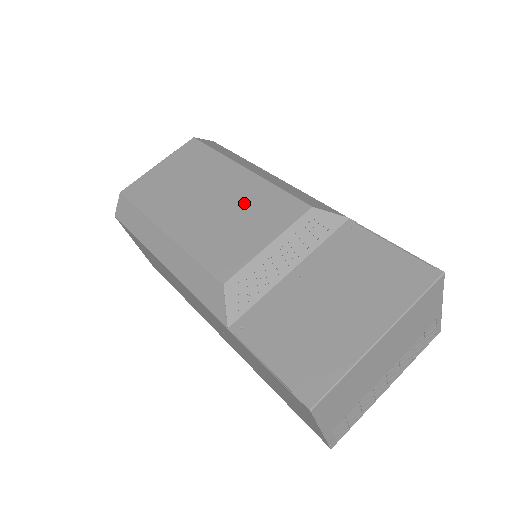
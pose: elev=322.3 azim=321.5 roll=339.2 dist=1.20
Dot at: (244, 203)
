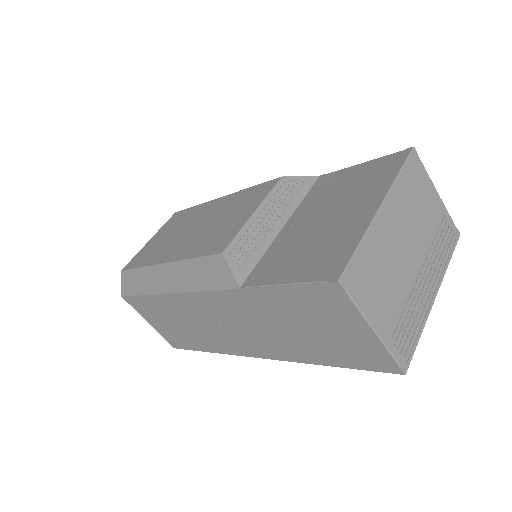
Dot at: (226, 210)
